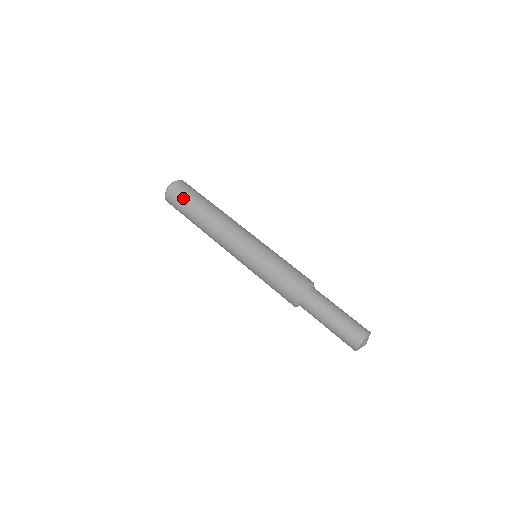
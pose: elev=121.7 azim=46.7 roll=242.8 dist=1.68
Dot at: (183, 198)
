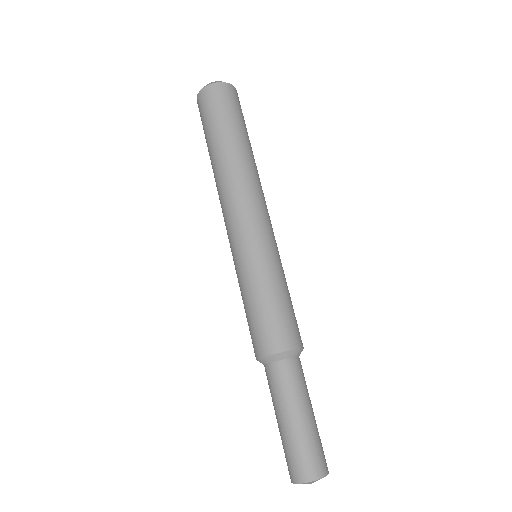
Dot at: (204, 122)
